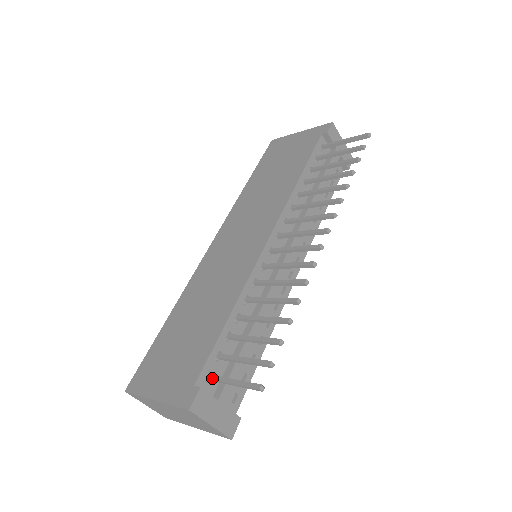
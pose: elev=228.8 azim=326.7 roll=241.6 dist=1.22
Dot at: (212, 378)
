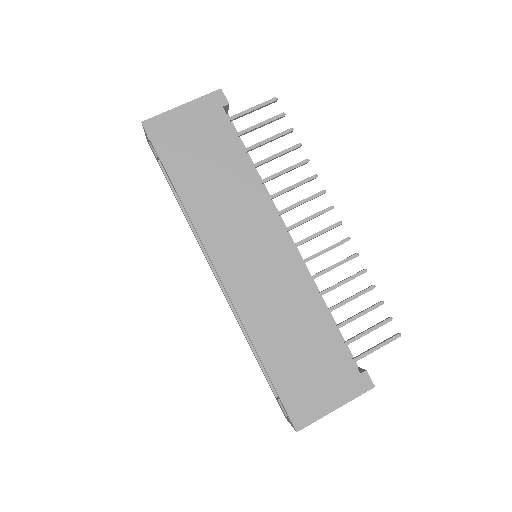
Dot at: (359, 359)
